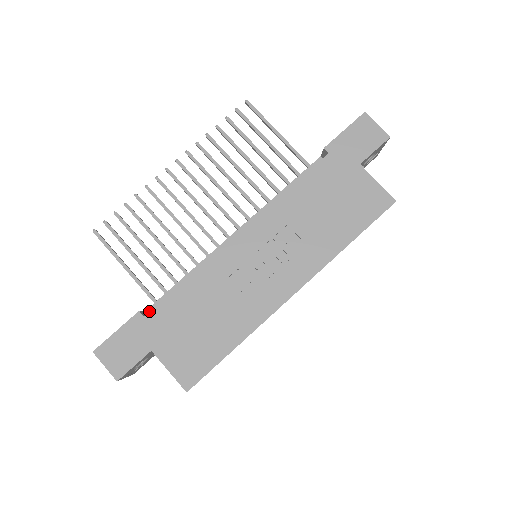
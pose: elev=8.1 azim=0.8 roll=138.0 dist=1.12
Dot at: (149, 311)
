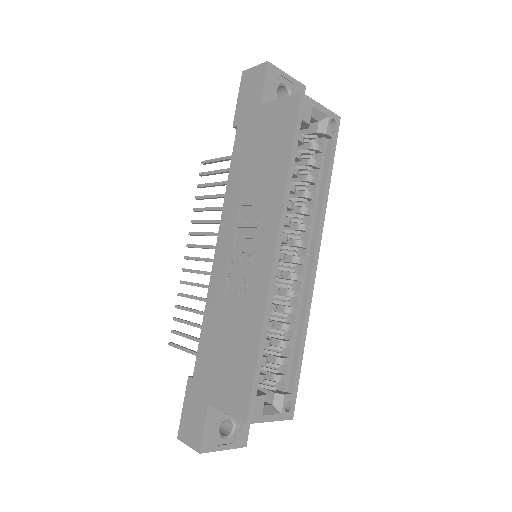
Dot at: occluded
